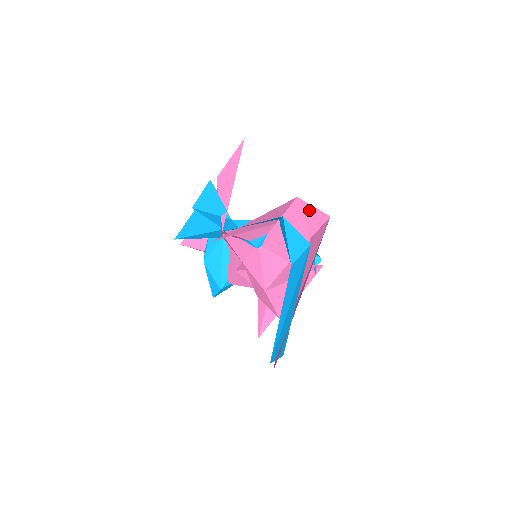
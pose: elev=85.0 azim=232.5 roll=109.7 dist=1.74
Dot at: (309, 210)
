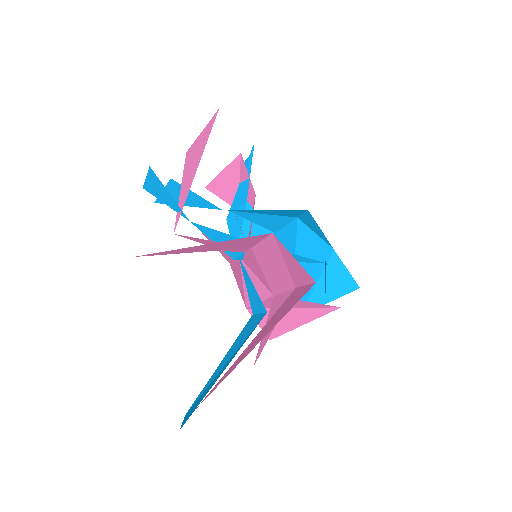
Dot at: (289, 257)
